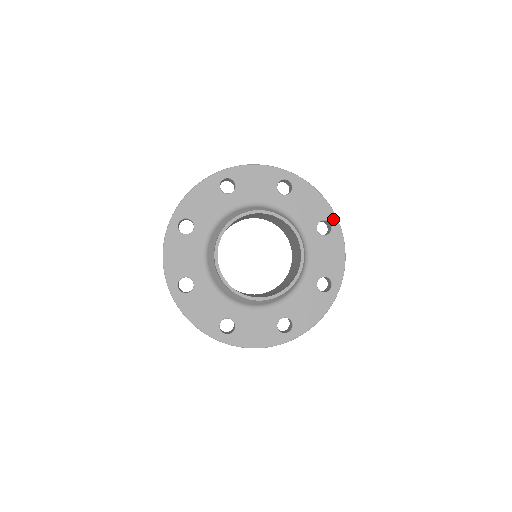
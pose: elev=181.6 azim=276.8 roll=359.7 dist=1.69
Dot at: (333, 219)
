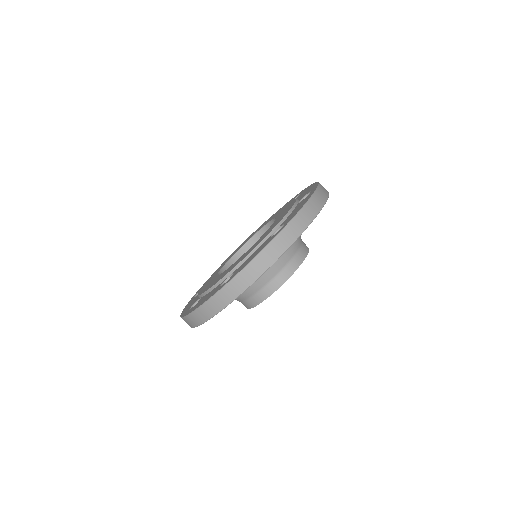
Dot at: occluded
